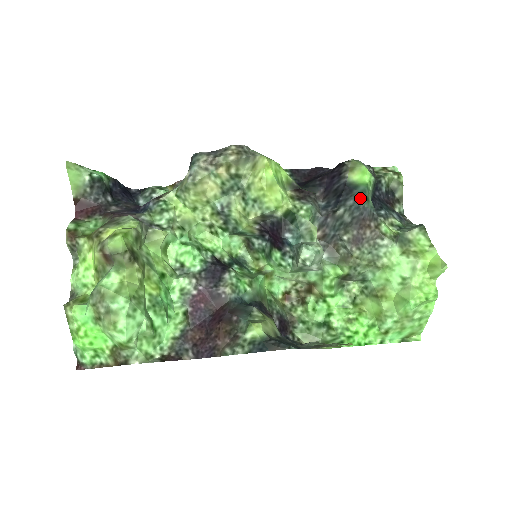
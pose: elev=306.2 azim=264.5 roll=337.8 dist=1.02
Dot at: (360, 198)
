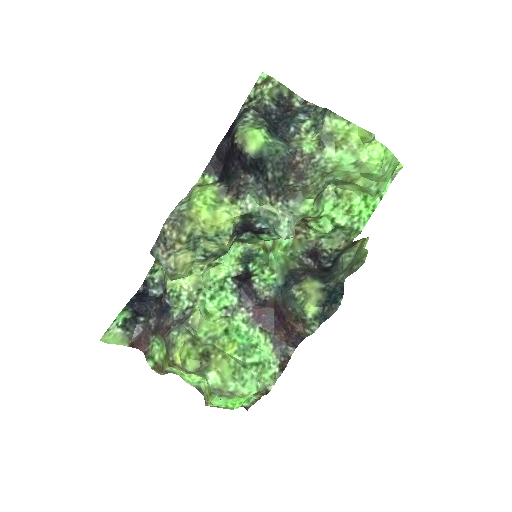
Dot at: (272, 158)
